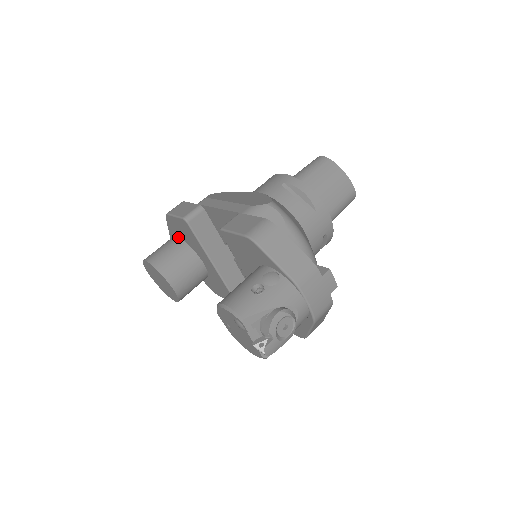
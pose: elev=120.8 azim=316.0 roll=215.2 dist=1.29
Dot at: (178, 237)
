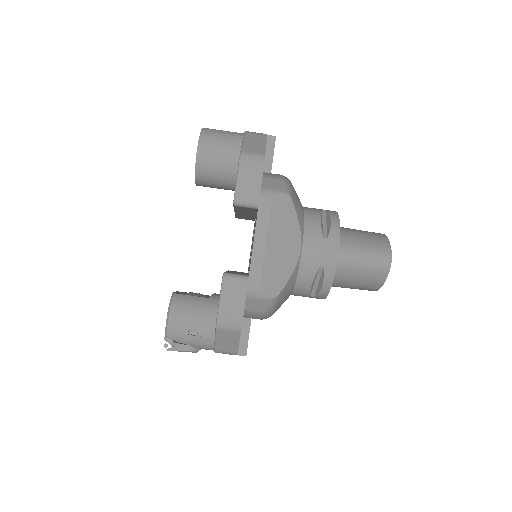
Dot at: occluded
